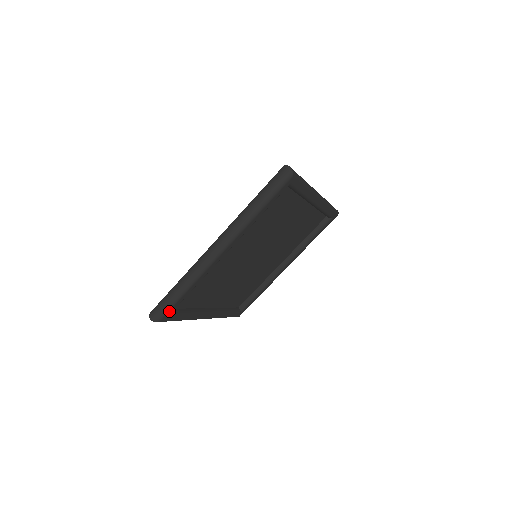
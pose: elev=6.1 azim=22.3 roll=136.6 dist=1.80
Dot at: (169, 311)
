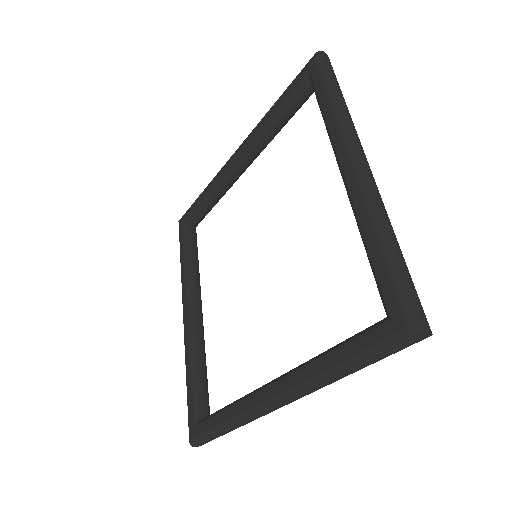
Dot at: occluded
